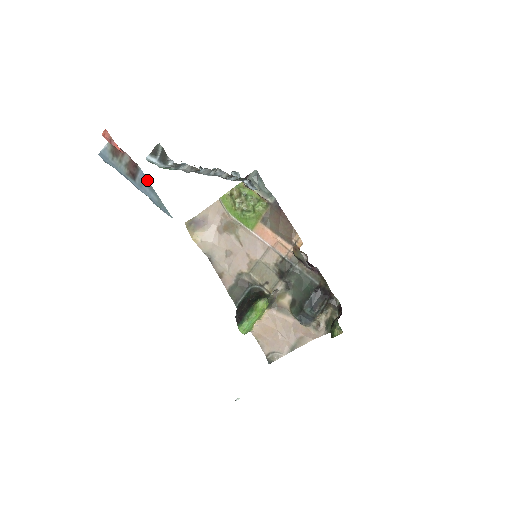
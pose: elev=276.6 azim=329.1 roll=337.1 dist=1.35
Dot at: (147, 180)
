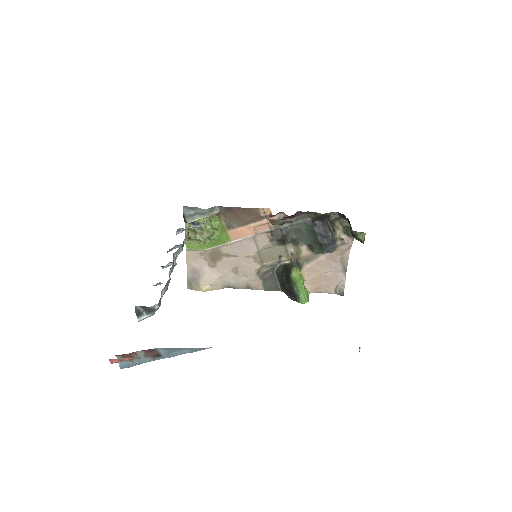
Dot at: (169, 349)
